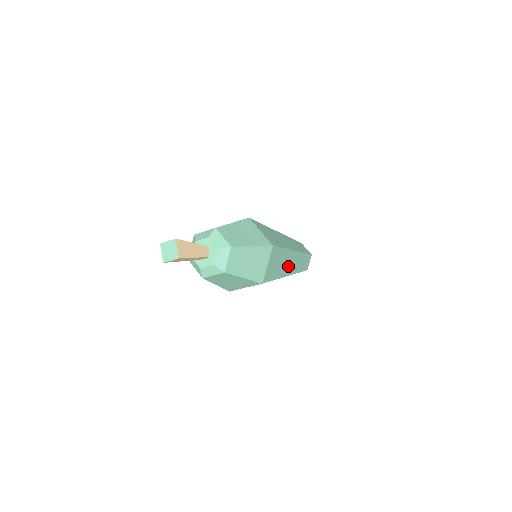
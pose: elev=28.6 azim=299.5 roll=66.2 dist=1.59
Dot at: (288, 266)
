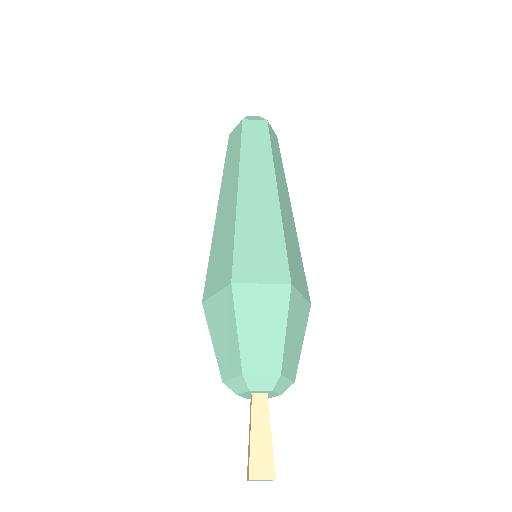
Dot at: occluded
